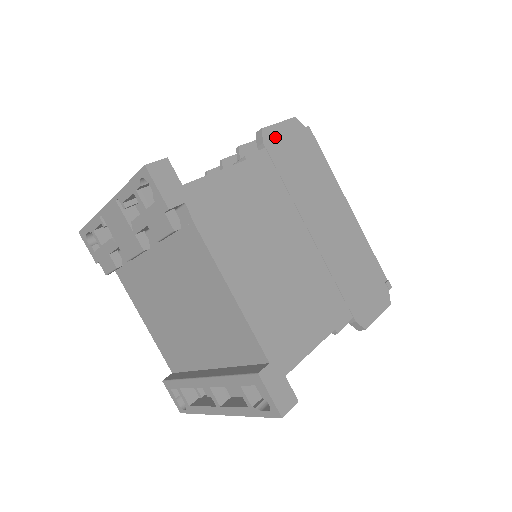
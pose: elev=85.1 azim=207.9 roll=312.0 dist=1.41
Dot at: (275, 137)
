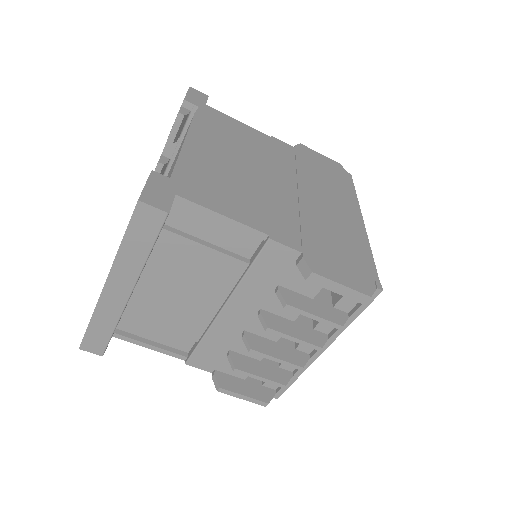
Dot at: (309, 153)
